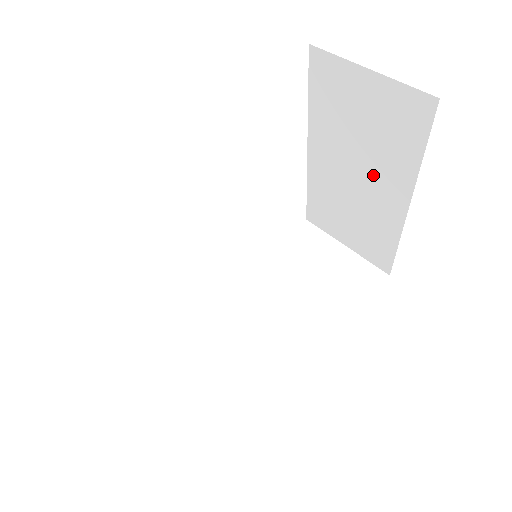
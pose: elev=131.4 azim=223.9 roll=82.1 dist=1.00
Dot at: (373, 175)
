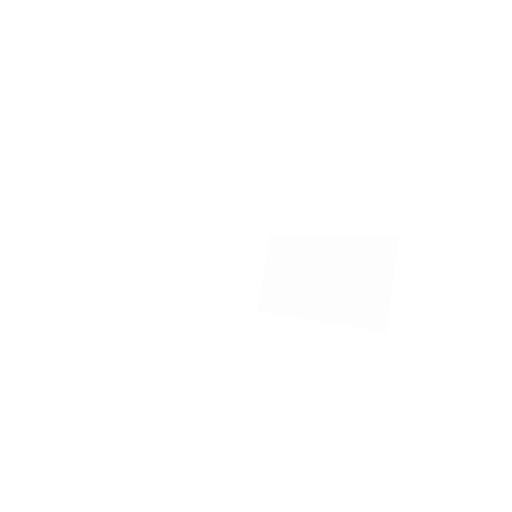
Dot at: (325, 291)
